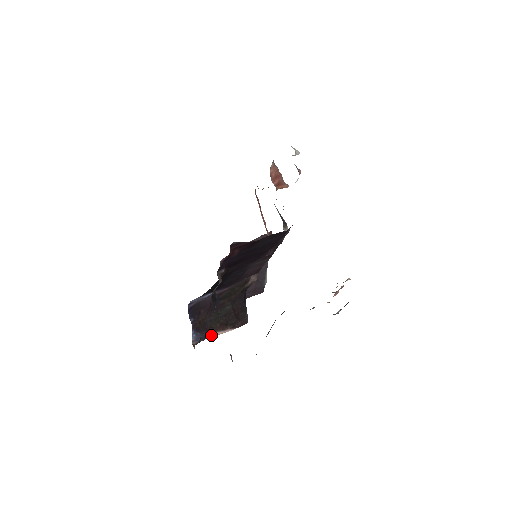
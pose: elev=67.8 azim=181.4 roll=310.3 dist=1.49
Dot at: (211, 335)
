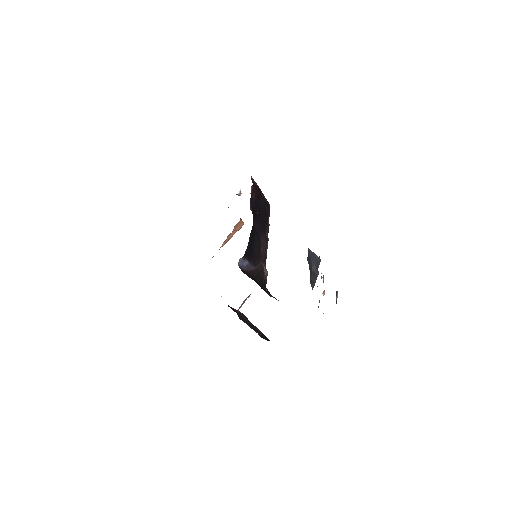
Dot at: (271, 296)
